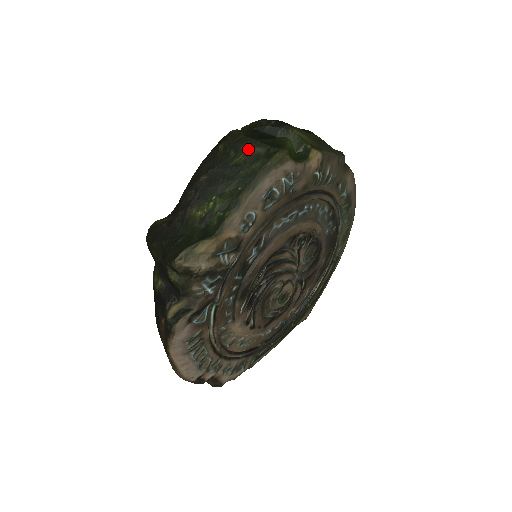
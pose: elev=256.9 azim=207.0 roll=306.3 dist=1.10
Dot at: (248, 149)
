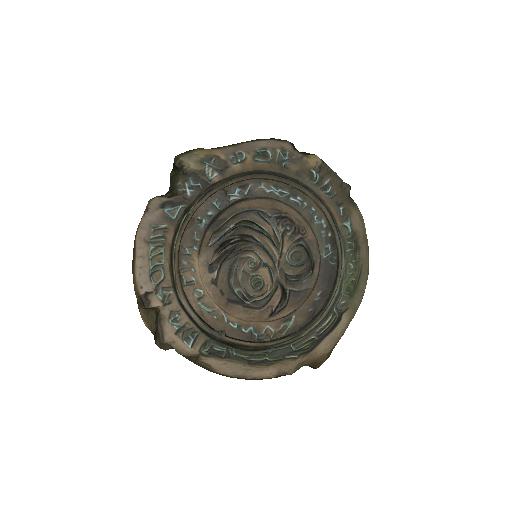
Dot at: occluded
